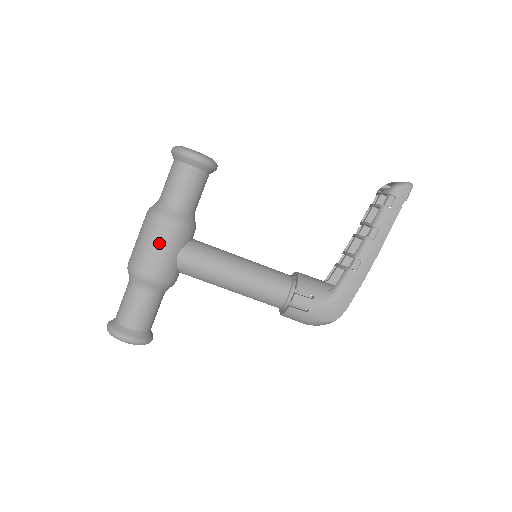
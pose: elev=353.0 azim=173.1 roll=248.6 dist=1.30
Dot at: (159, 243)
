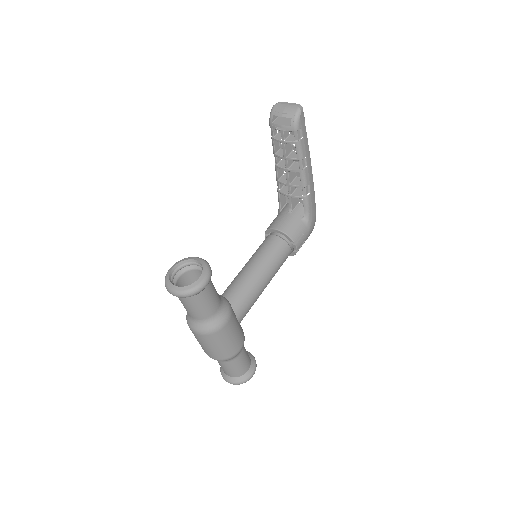
Dot at: (231, 336)
